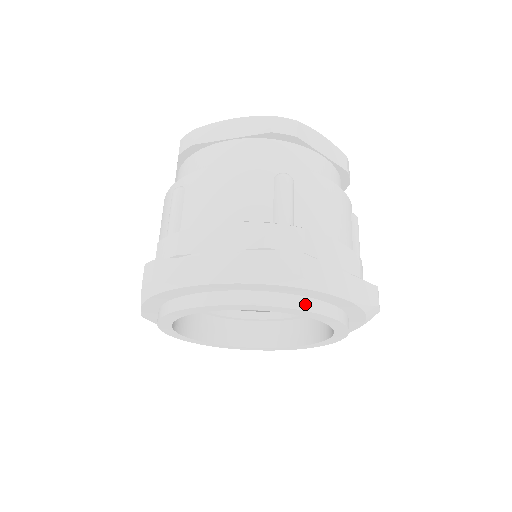
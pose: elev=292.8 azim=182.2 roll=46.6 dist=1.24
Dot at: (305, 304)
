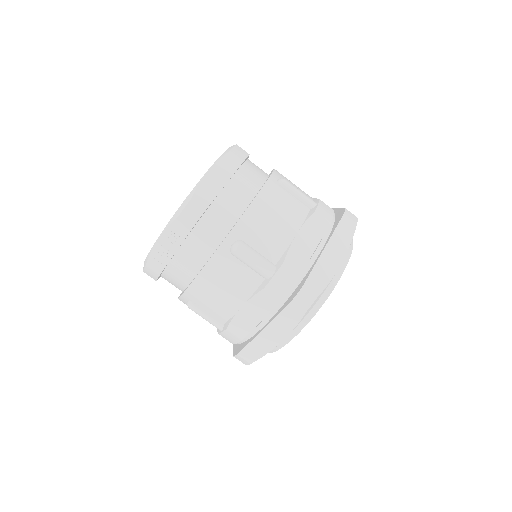
Dot at: occluded
